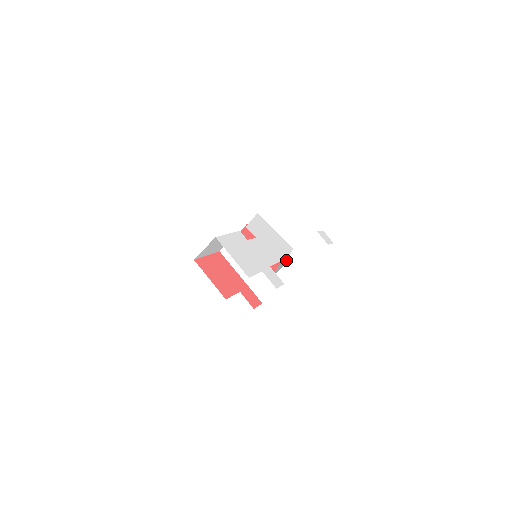
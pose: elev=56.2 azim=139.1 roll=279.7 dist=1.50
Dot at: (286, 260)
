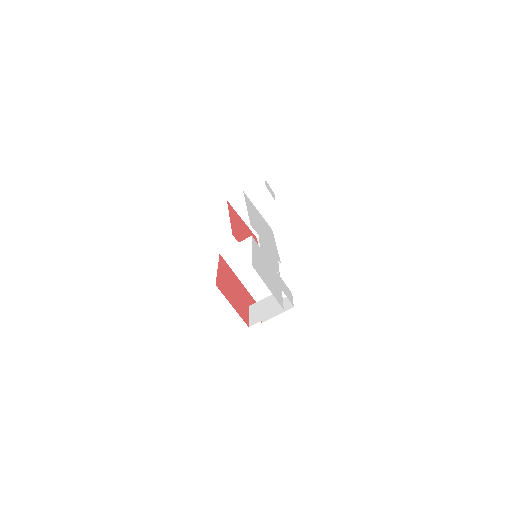
Dot at: (278, 254)
